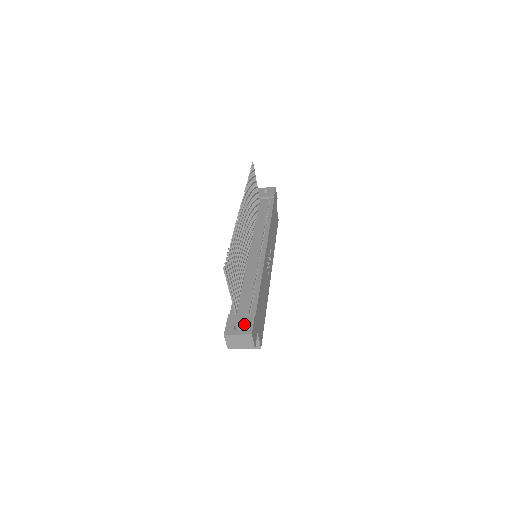
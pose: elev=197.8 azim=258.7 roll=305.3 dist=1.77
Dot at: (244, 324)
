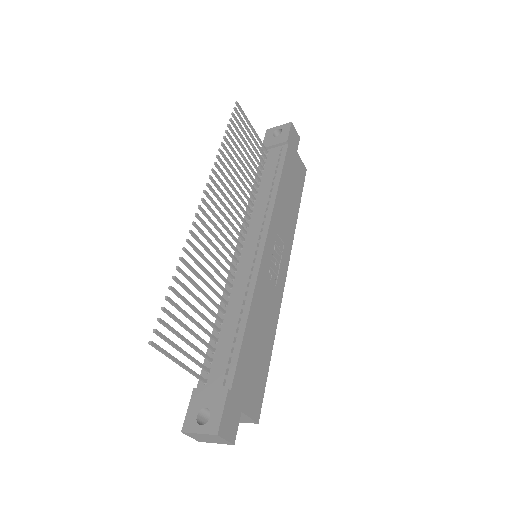
Dot at: (210, 412)
